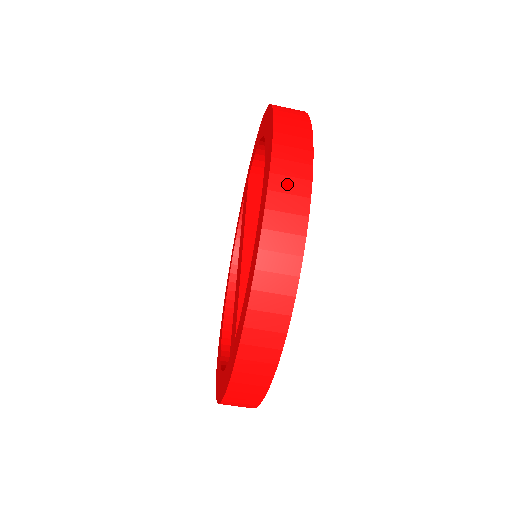
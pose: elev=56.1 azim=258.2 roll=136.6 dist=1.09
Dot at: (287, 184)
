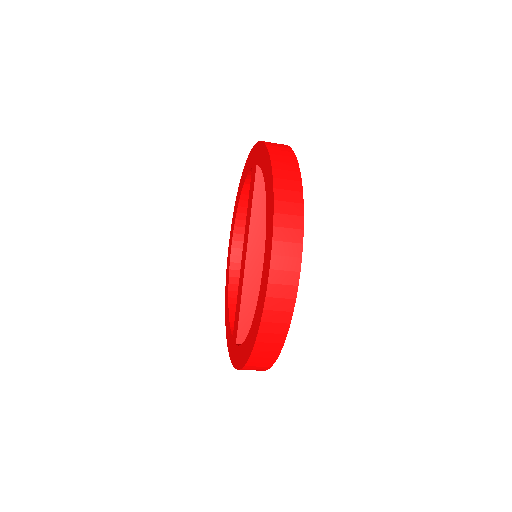
Dot at: (272, 328)
